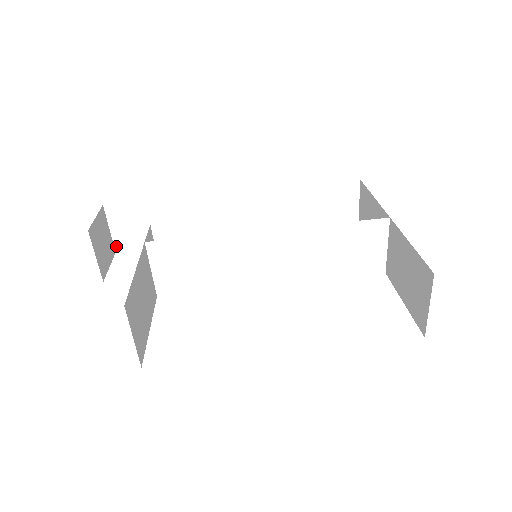
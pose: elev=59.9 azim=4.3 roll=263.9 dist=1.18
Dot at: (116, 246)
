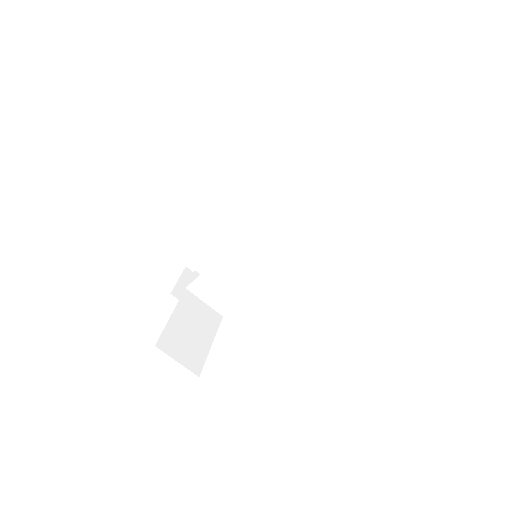
Dot at: occluded
